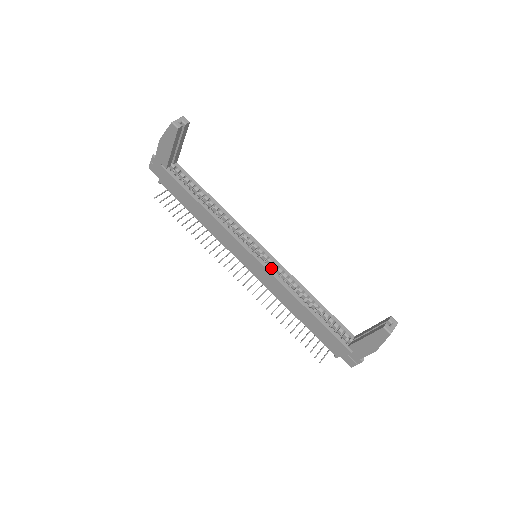
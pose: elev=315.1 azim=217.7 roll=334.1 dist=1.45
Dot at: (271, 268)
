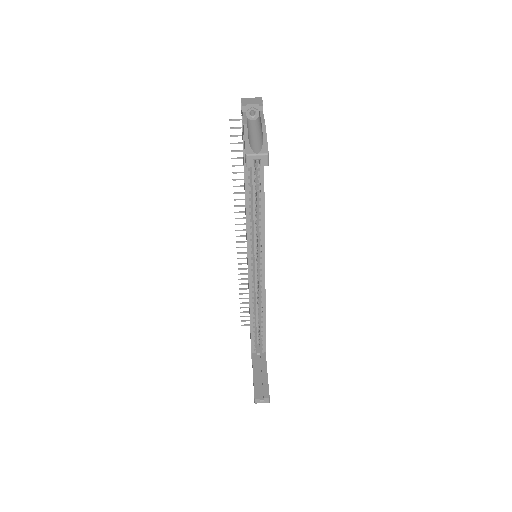
Dot at: (253, 278)
